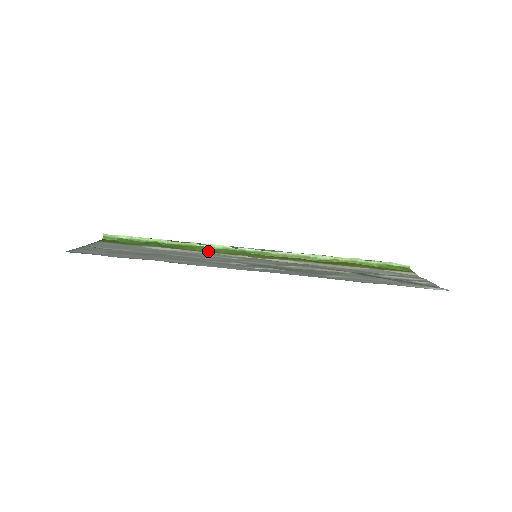
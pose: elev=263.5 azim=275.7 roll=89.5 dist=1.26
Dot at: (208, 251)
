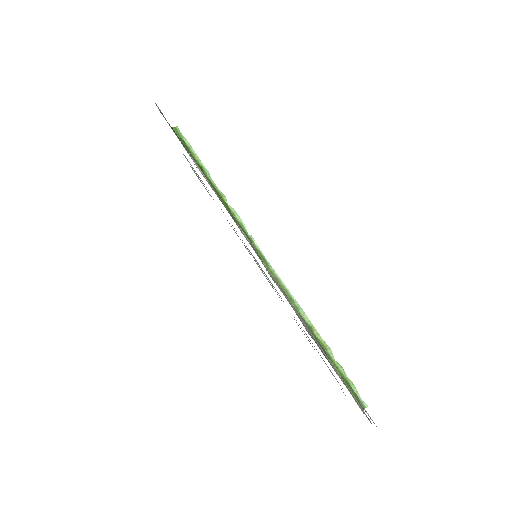
Dot at: (227, 209)
